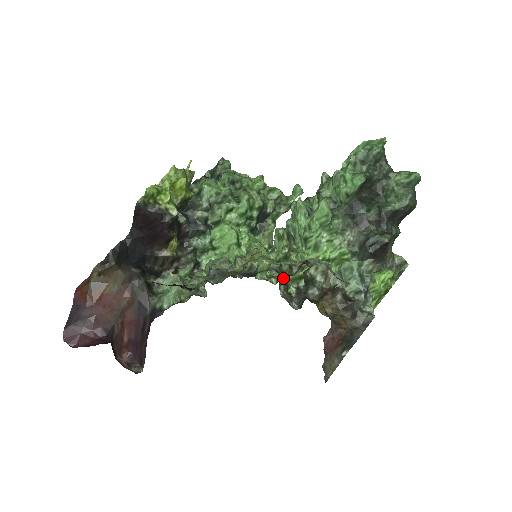
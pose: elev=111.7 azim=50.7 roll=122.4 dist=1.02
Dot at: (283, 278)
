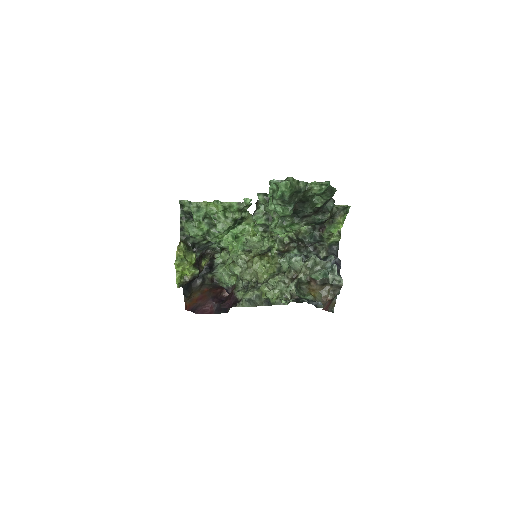
Dot at: occluded
